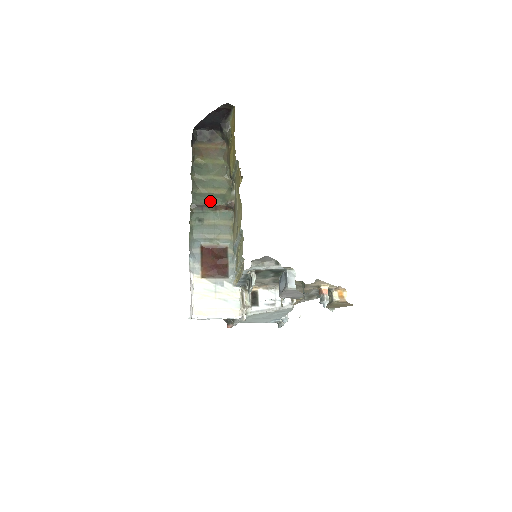
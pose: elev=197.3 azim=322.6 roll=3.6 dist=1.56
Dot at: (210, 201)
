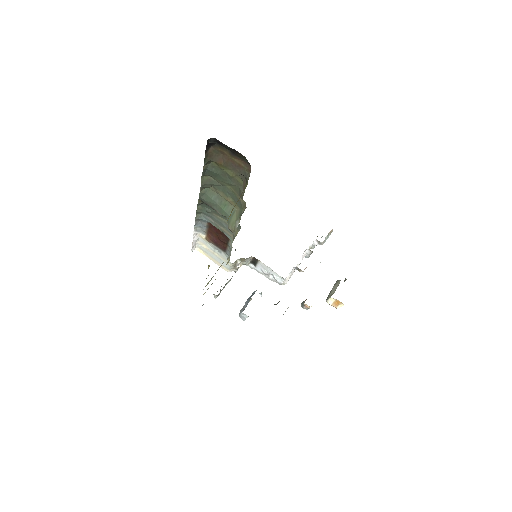
Dot at: (218, 208)
